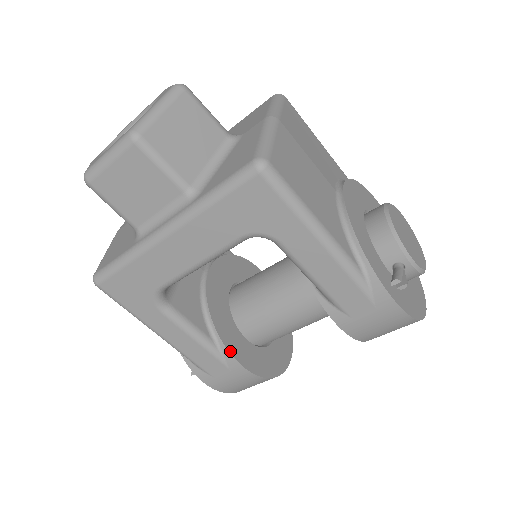
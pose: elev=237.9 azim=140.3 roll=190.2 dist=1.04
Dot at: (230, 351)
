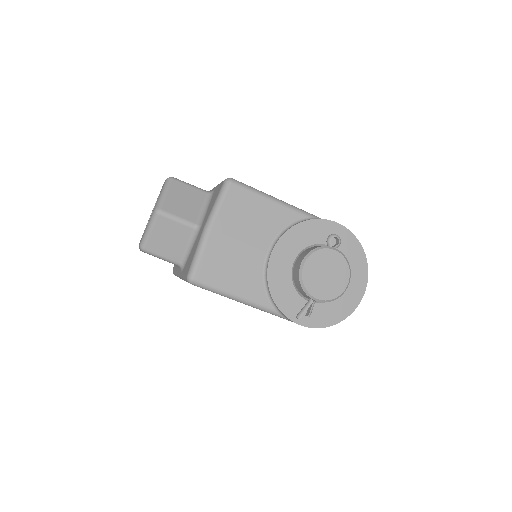
Dot at: occluded
